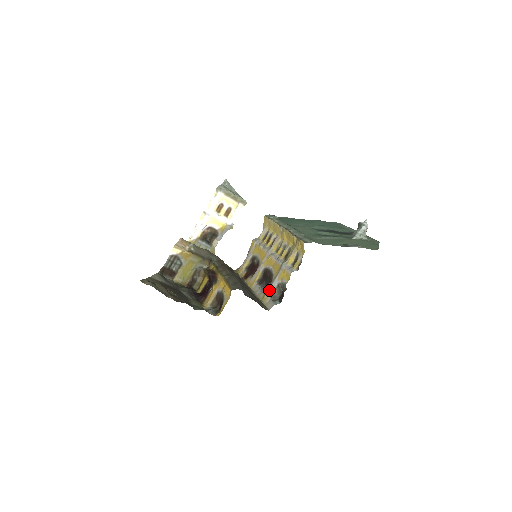
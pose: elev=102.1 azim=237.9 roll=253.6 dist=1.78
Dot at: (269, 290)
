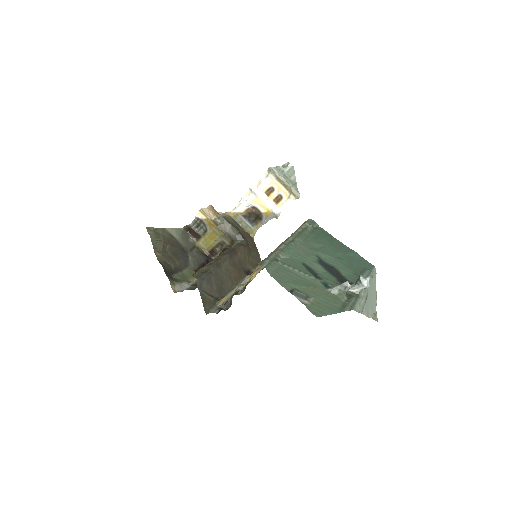
Dot at: (227, 295)
